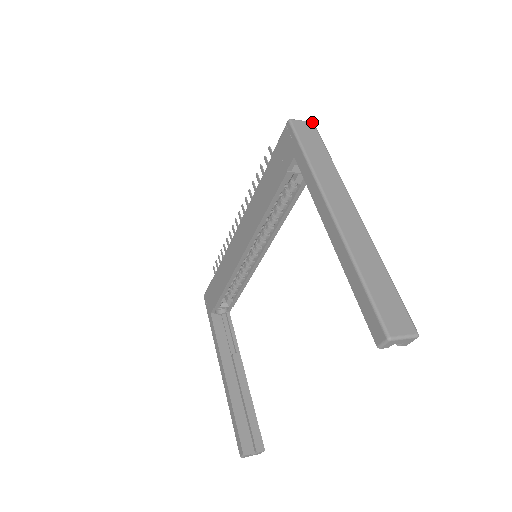
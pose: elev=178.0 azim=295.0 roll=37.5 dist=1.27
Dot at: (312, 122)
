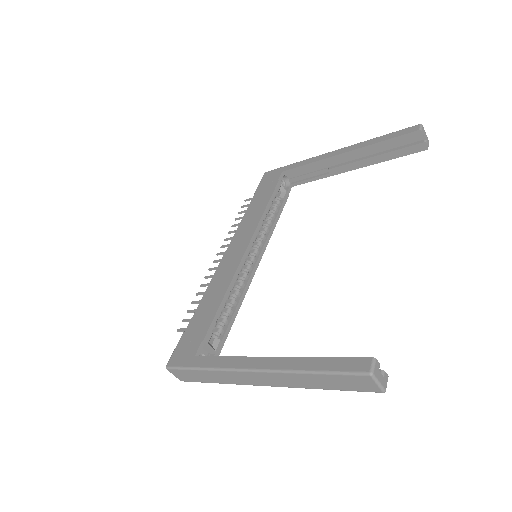
Dot at: occluded
